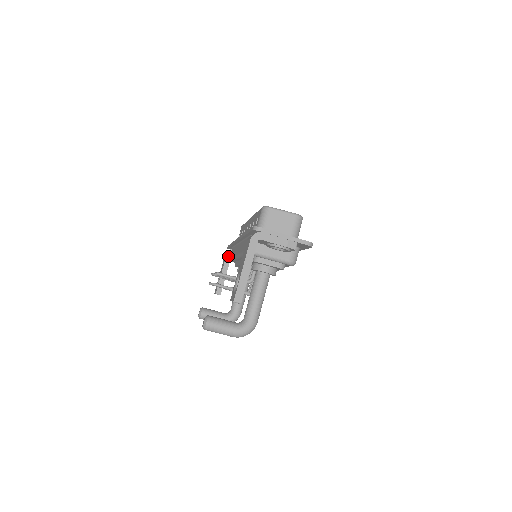
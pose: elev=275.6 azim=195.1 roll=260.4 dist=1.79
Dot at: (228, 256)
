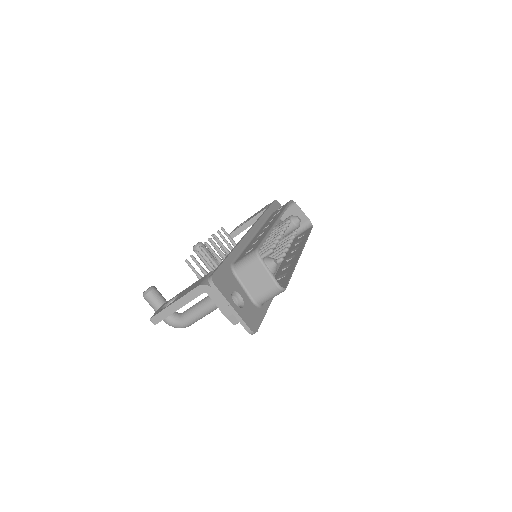
Dot at: occluded
